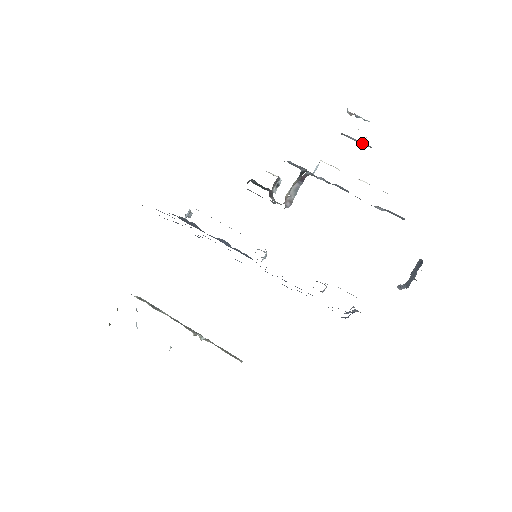
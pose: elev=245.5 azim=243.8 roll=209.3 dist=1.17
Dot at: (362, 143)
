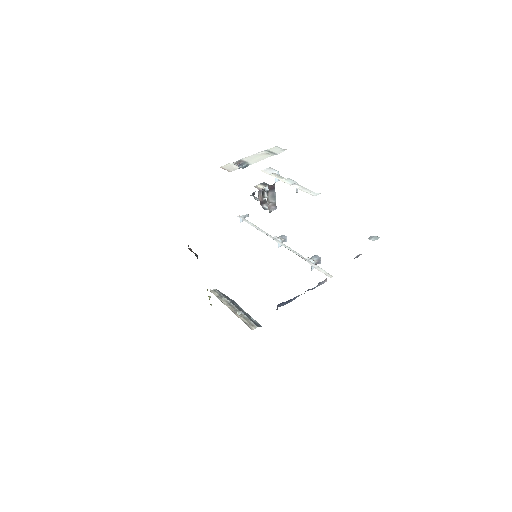
Dot at: occluded
